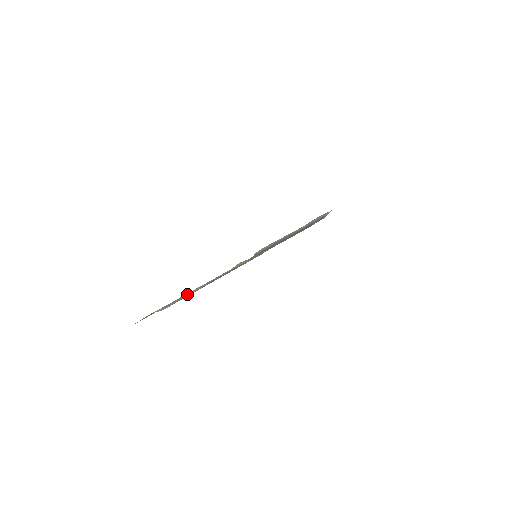
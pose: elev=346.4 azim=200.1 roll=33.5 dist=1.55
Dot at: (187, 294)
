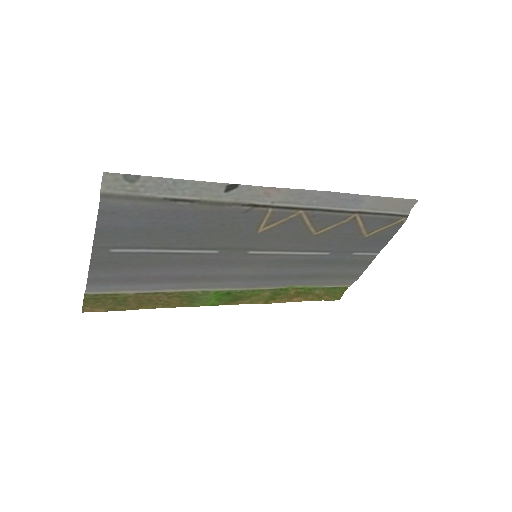
Dot at: (153, 290)
